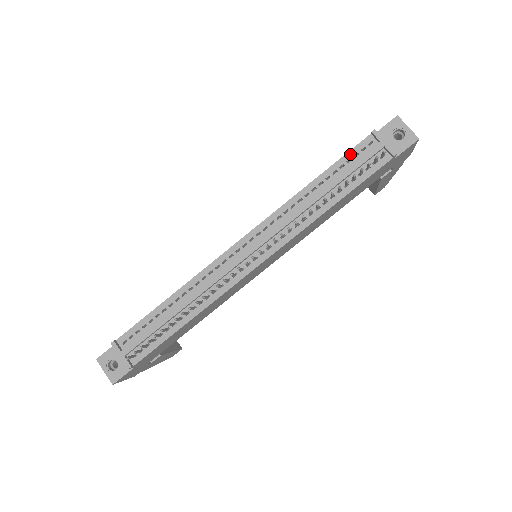
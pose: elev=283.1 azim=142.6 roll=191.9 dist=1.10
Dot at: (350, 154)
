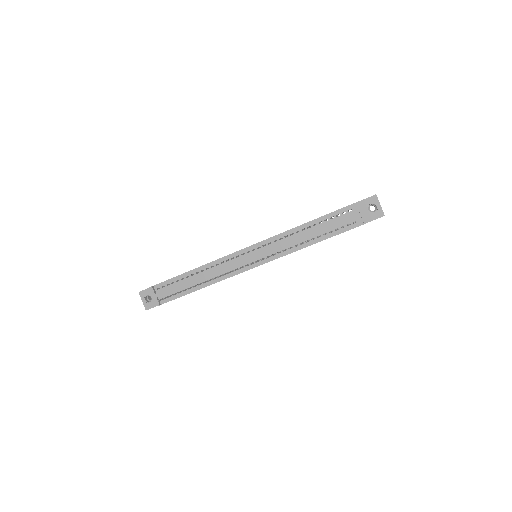
Dot at: (334, 213)
